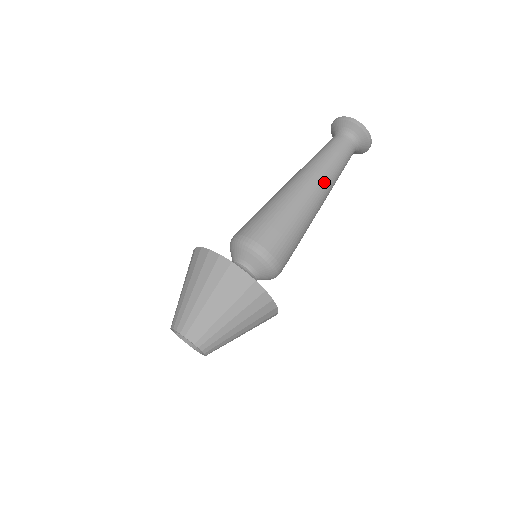
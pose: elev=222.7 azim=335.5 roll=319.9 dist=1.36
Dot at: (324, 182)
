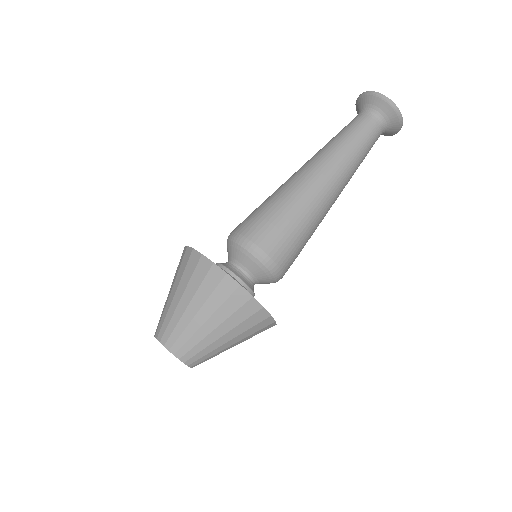
Dot at: (338, 169)
